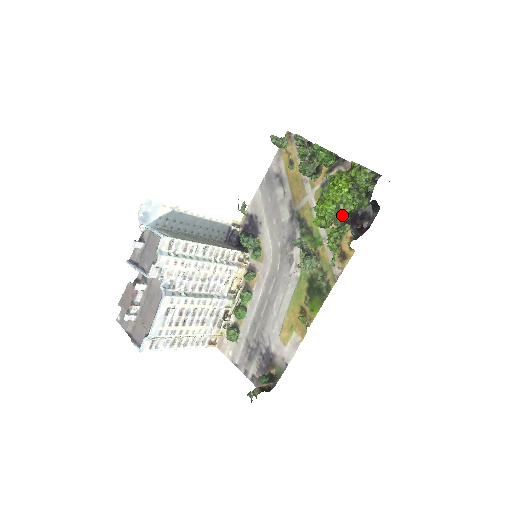
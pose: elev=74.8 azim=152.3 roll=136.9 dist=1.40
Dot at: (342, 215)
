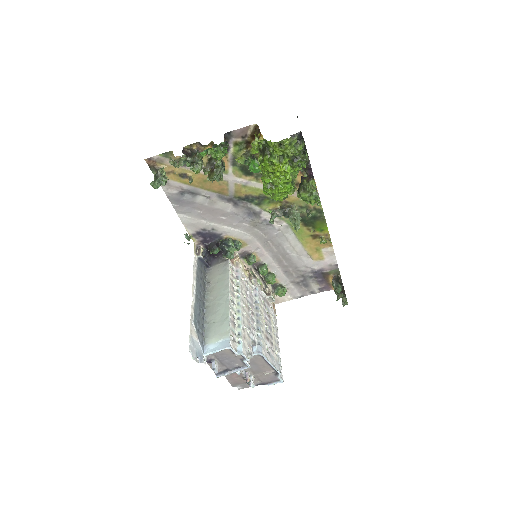
Dot at: occluded
